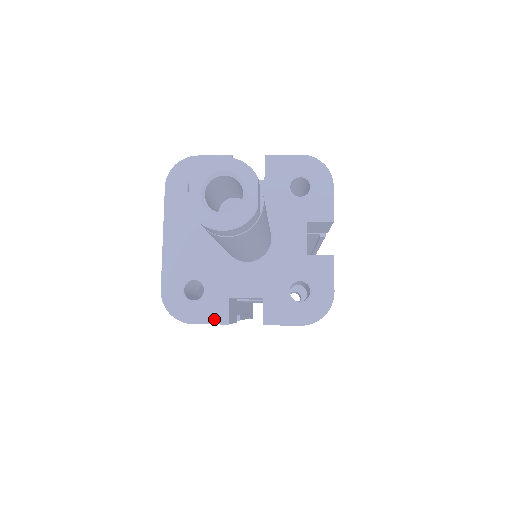
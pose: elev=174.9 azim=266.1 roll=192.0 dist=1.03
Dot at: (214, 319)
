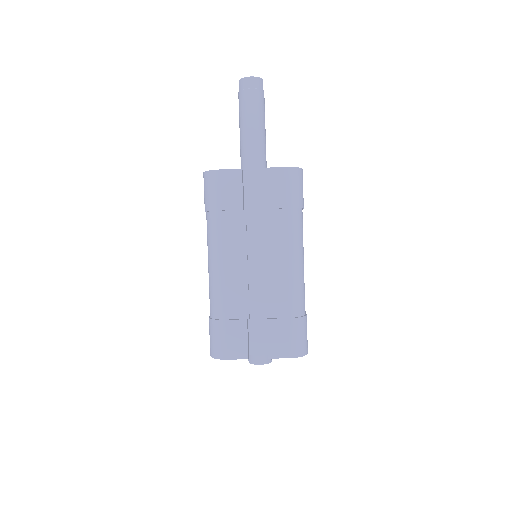
Dot at: (233, 169)
